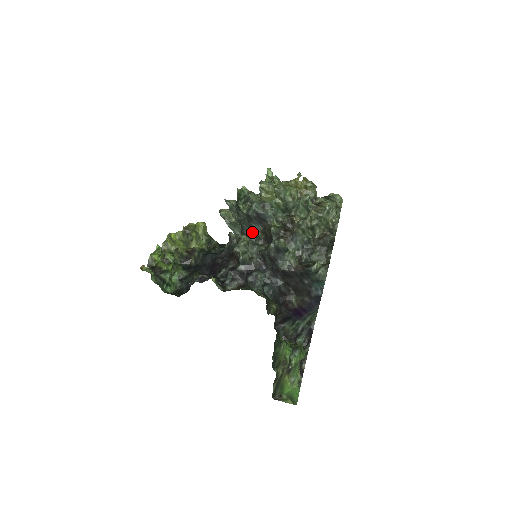
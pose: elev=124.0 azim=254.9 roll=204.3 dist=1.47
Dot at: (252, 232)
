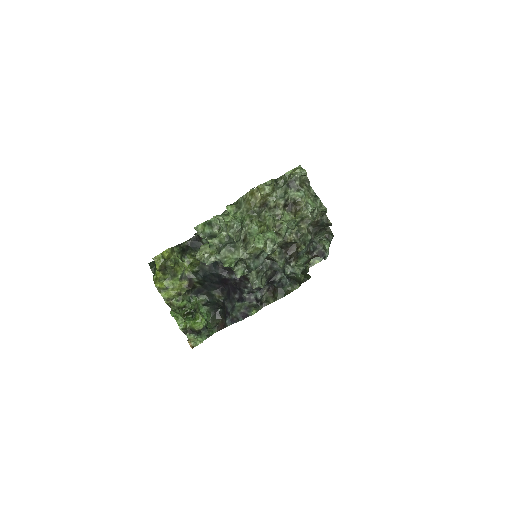
Dot at: occluded
